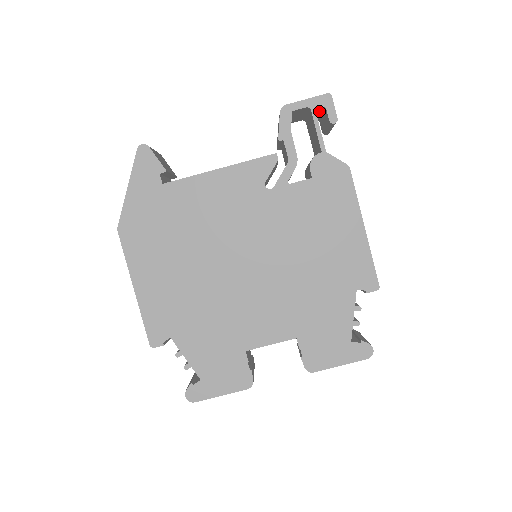
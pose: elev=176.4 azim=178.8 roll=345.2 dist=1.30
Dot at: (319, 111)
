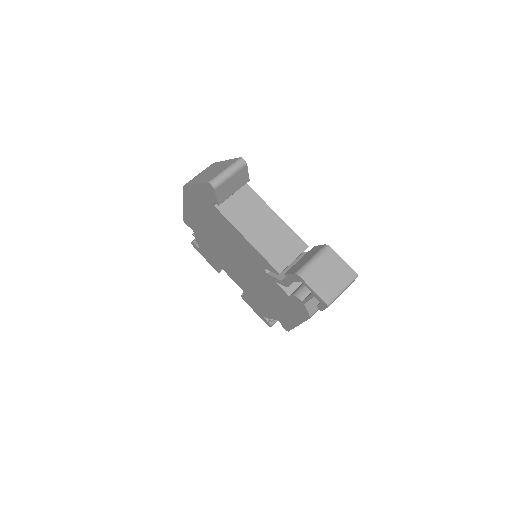
Dot at: occluded
